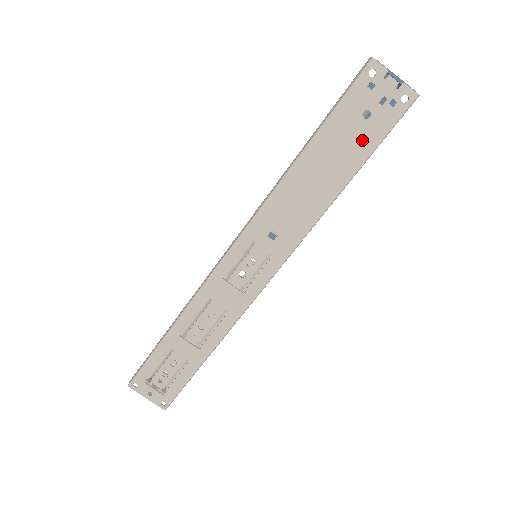
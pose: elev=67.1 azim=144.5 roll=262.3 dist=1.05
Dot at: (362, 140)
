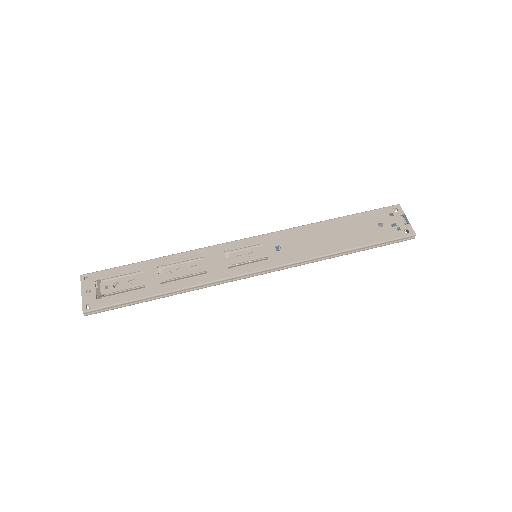
Dot at: (370, 235)
